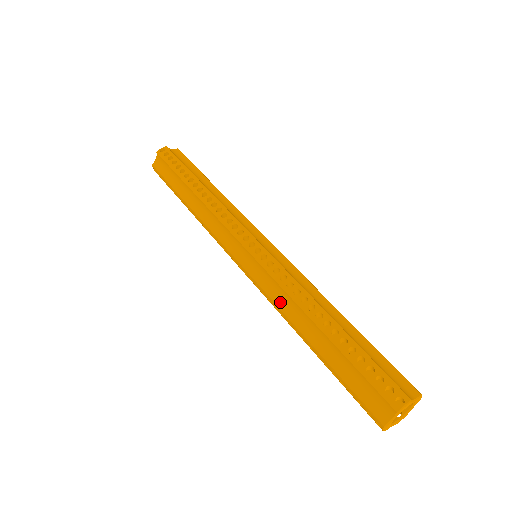
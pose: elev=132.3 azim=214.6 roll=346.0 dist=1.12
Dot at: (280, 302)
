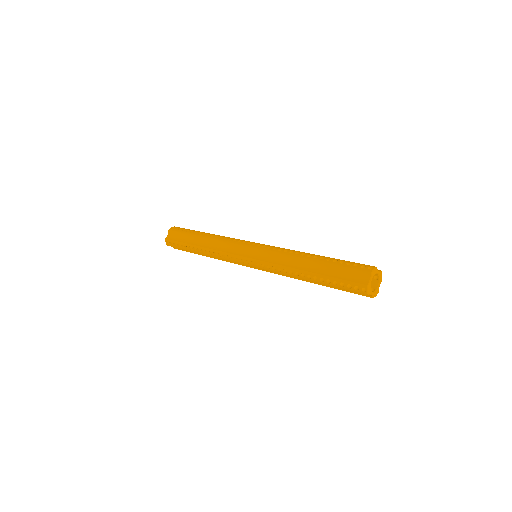
Dot at: (282, 263)
